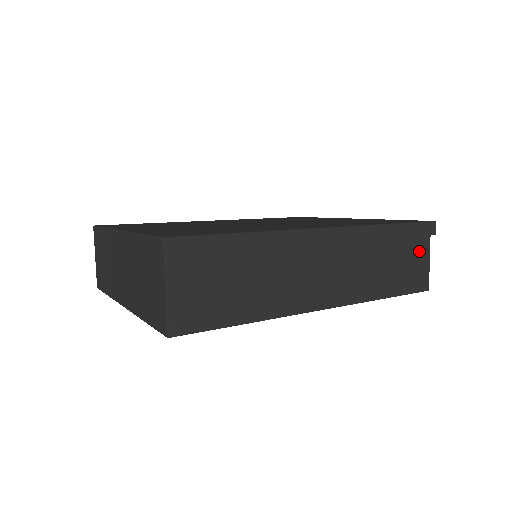
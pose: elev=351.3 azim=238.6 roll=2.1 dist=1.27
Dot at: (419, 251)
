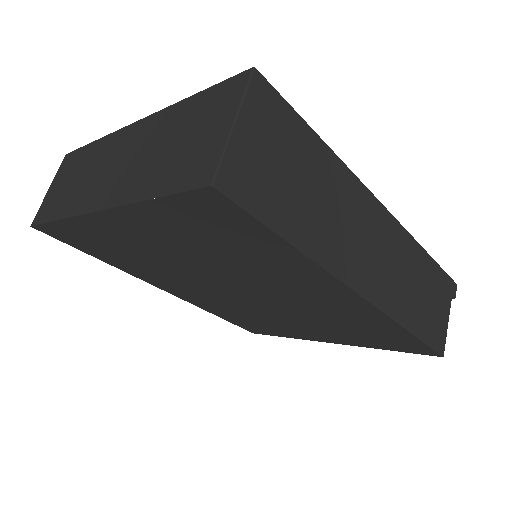
Dot at: (443, 304)
